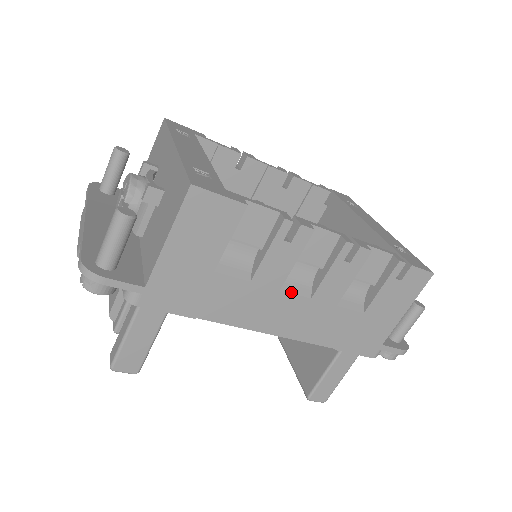
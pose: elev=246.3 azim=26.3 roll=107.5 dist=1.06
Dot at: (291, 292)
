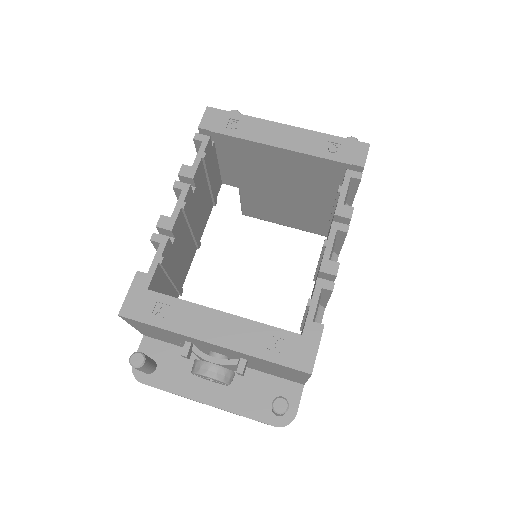
Dot at: occluded
